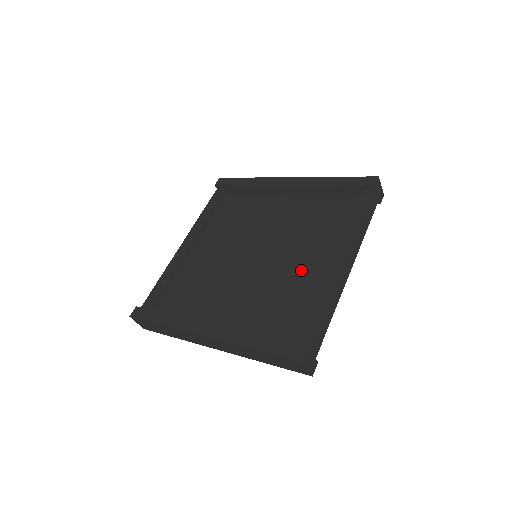
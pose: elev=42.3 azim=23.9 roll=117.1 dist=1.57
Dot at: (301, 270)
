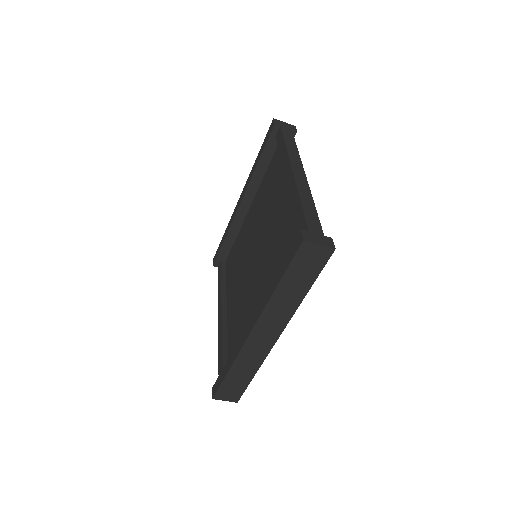
Dot at: (279, 218)
